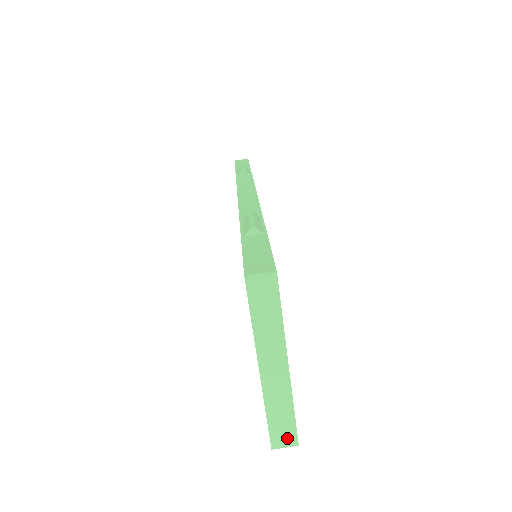
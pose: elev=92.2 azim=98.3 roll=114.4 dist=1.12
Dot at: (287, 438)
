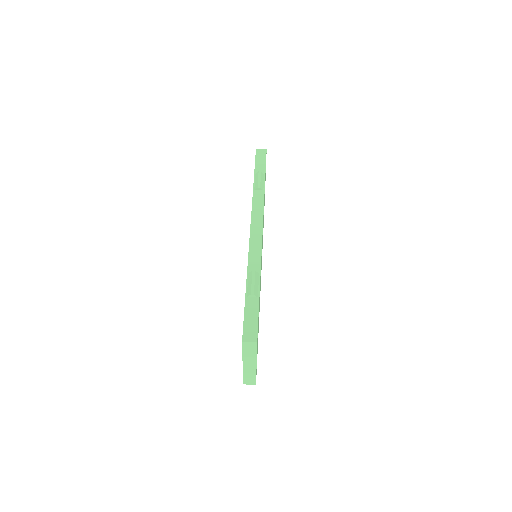
Dot at: (251, 382)
